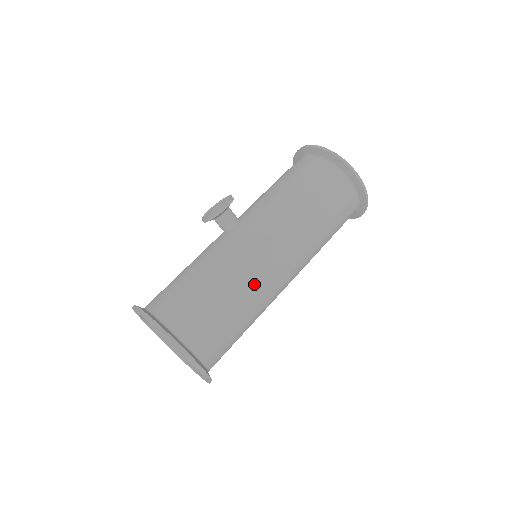
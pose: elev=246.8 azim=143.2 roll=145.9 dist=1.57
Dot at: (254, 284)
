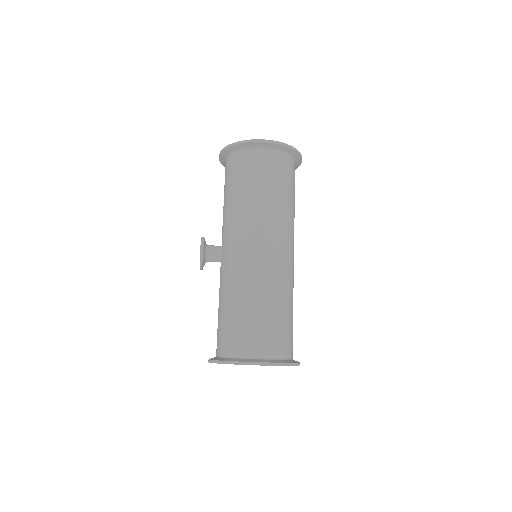
Dot at: (262, 279)
